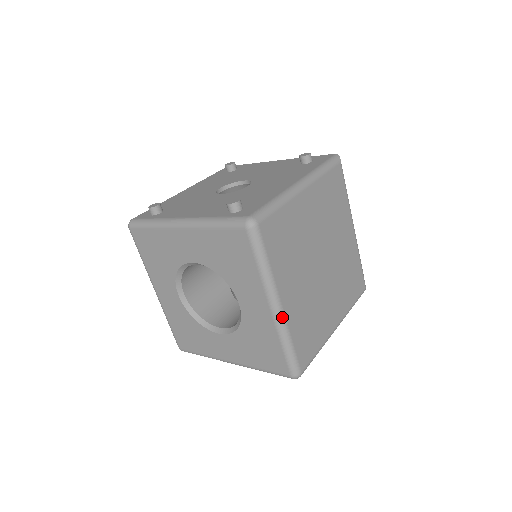
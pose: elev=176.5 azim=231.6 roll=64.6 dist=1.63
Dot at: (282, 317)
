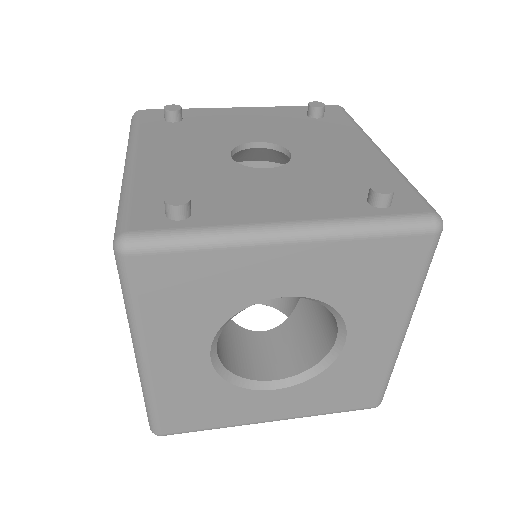
Dot at: (403, 340)
